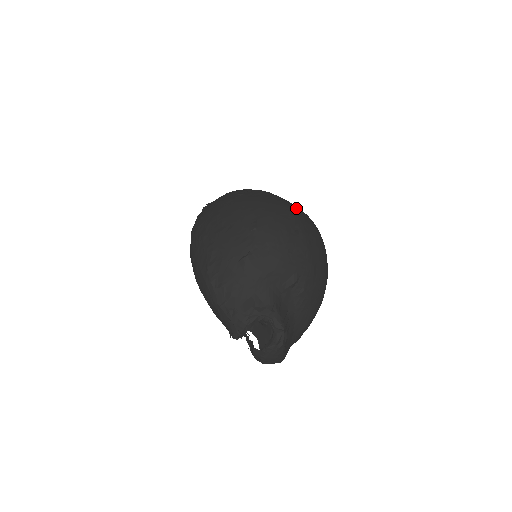
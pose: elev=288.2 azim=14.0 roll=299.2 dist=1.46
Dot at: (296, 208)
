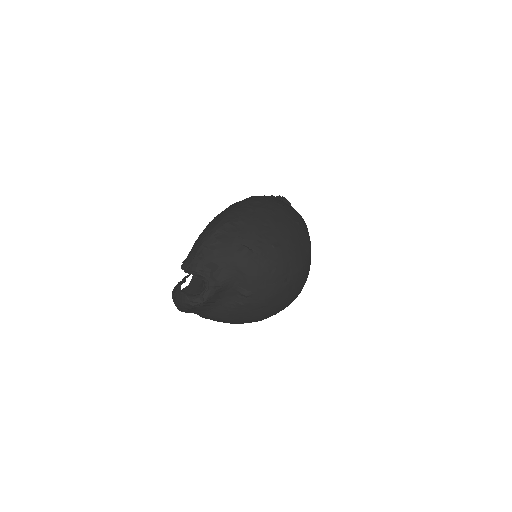
Dot at: (306, 272)
